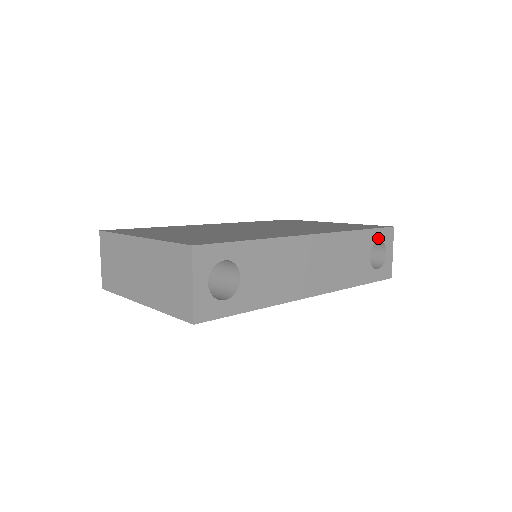
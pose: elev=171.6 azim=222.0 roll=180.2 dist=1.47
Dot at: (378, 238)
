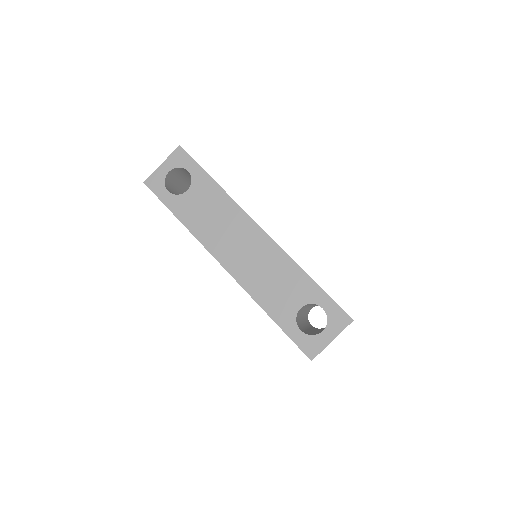
Dot at: (324, 306)
